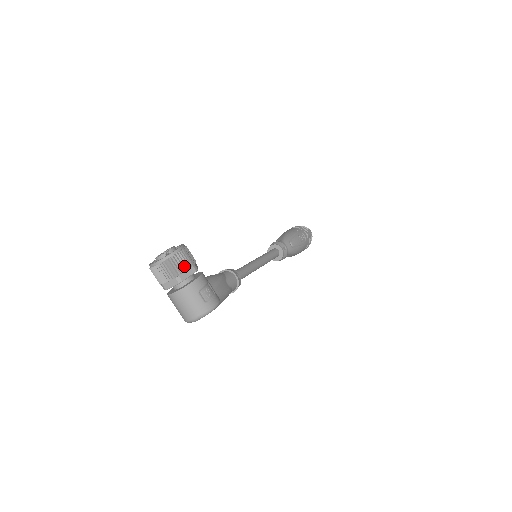
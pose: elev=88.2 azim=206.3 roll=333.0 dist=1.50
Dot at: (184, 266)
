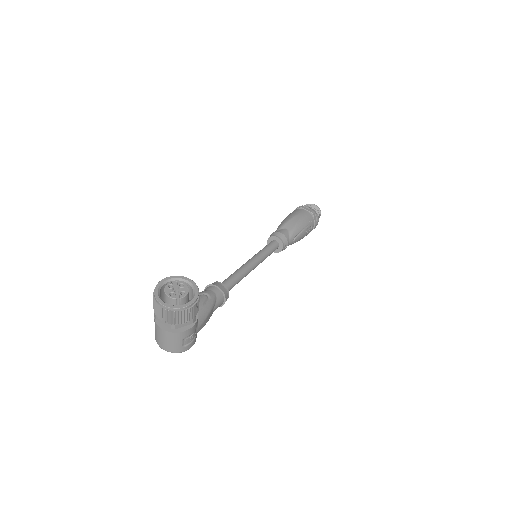
Dot at: (185, 319)
